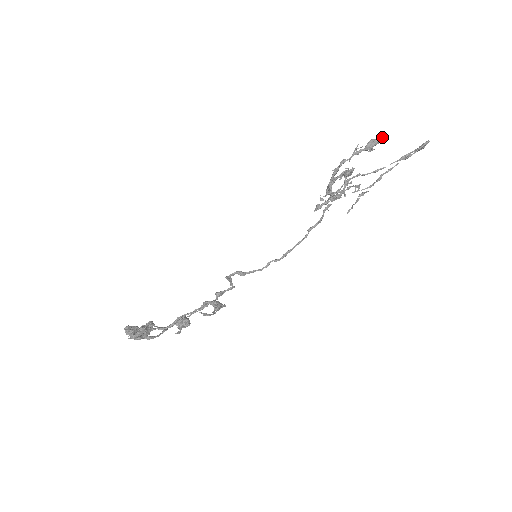
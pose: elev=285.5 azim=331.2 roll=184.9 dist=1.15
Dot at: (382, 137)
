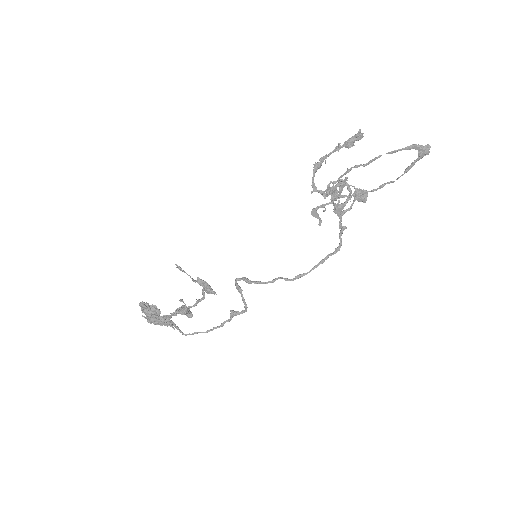
Dot at: (357, 133)
